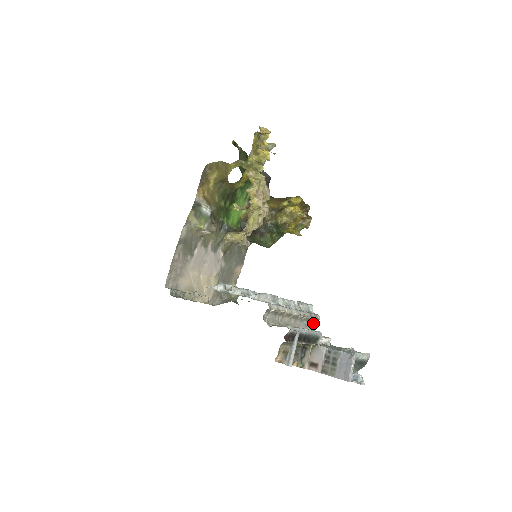
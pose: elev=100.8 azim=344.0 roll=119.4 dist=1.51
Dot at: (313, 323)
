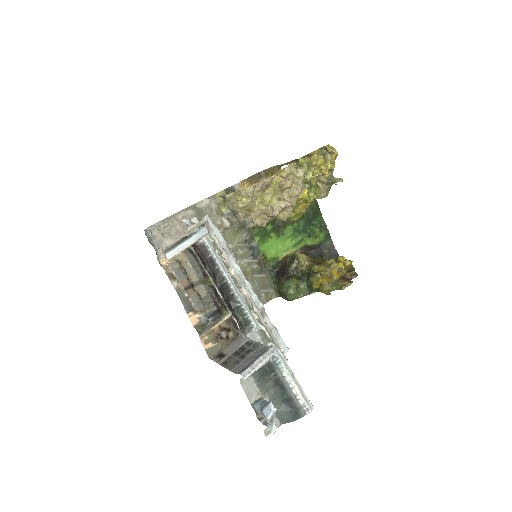
Dot at: occluded
